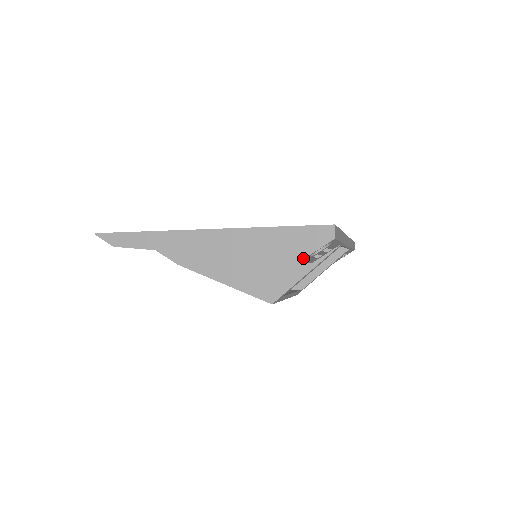
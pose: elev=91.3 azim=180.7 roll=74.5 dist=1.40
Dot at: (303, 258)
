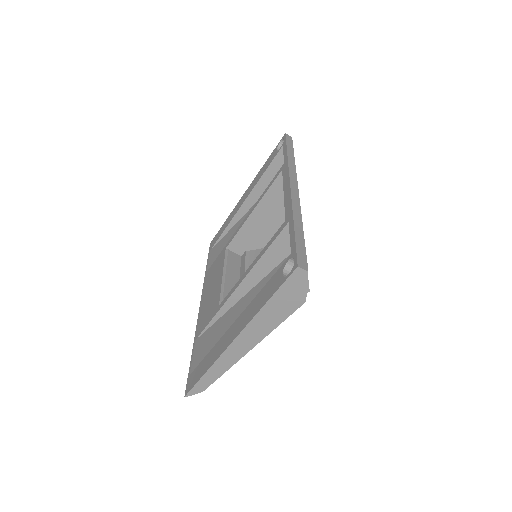
Dot at: (305, 298)
